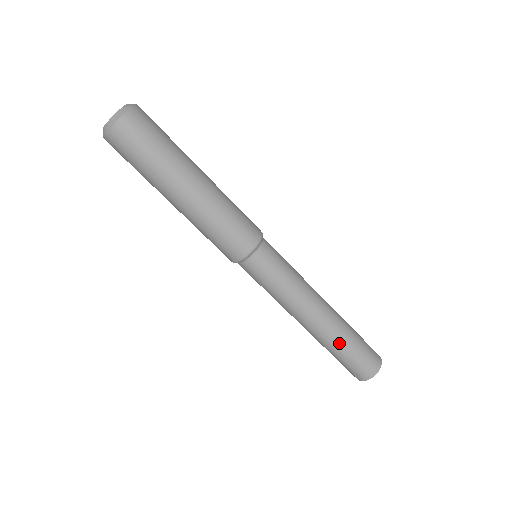
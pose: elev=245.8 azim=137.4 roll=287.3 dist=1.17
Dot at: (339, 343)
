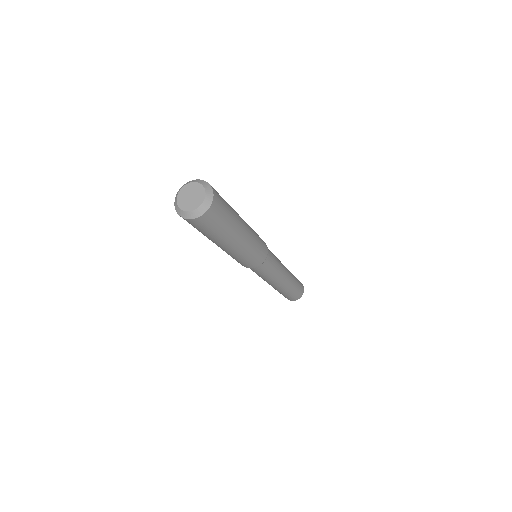
Dot at: (275, 289)
